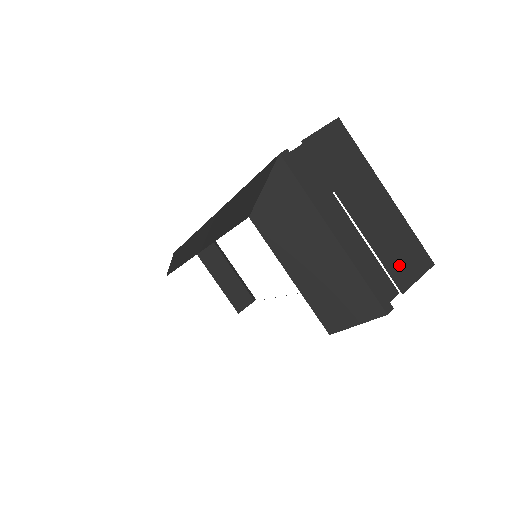
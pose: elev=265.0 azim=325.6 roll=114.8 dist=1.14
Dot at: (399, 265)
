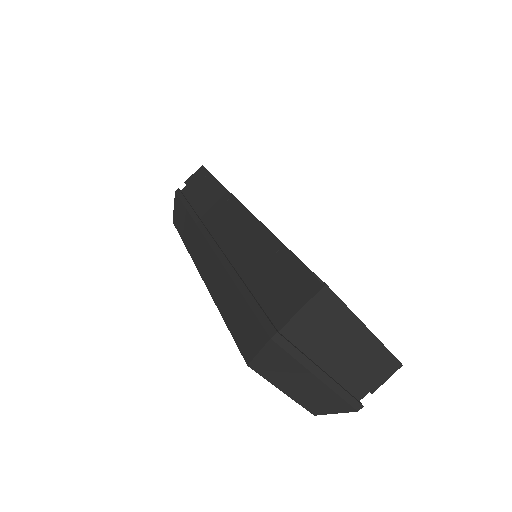
Dot at: (372, 377)
